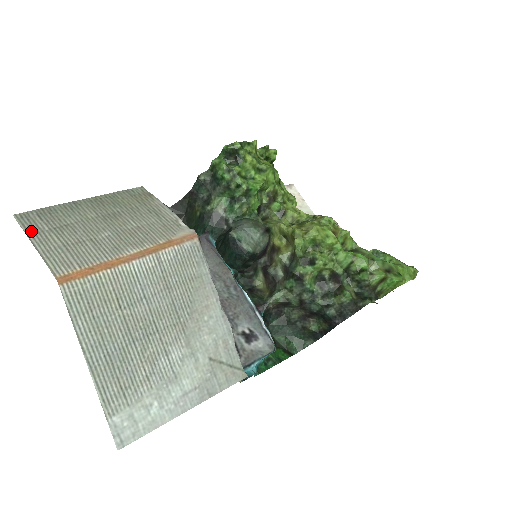
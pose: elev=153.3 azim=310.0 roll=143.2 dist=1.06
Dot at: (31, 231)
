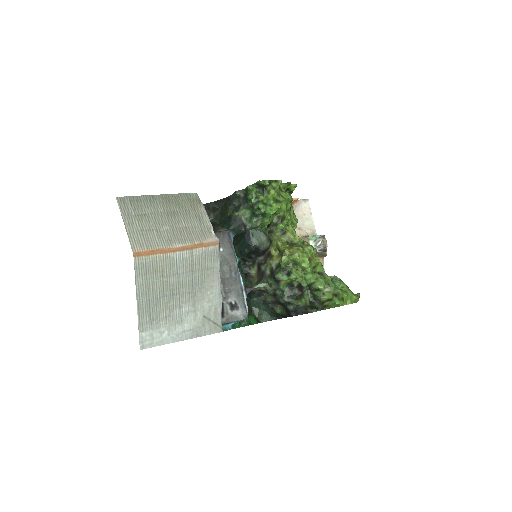
Dot at: (125, 213)
